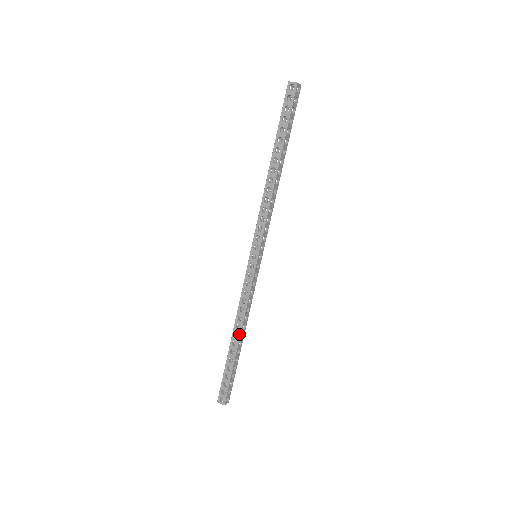
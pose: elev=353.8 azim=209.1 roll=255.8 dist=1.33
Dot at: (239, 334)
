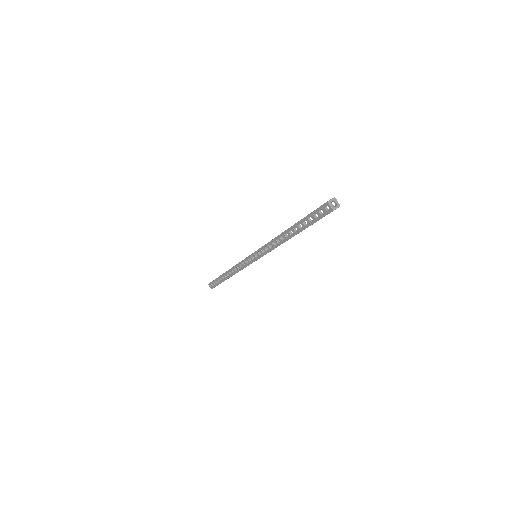
Dot at: (230, 276)
